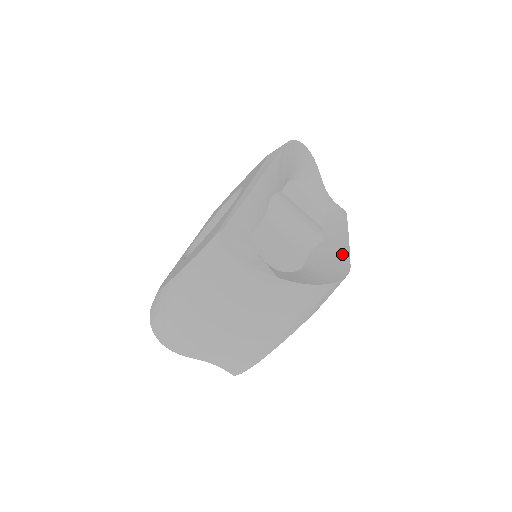
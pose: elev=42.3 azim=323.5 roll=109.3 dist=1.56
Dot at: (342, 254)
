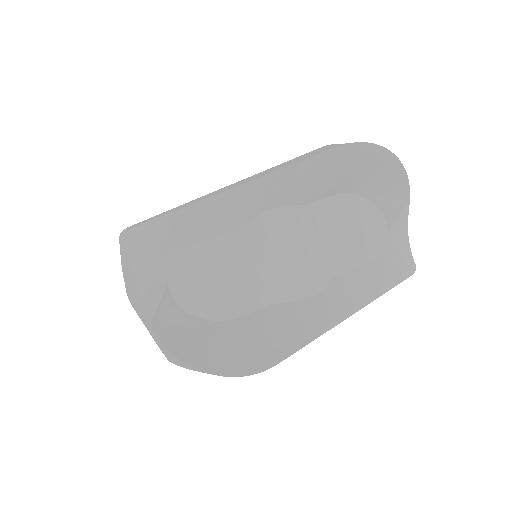
Dot at: (296, 338)
